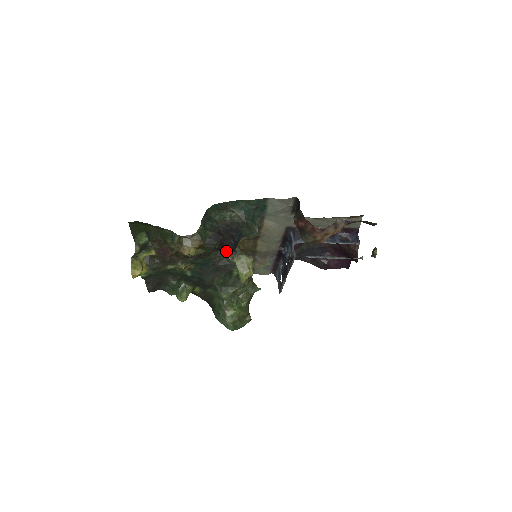
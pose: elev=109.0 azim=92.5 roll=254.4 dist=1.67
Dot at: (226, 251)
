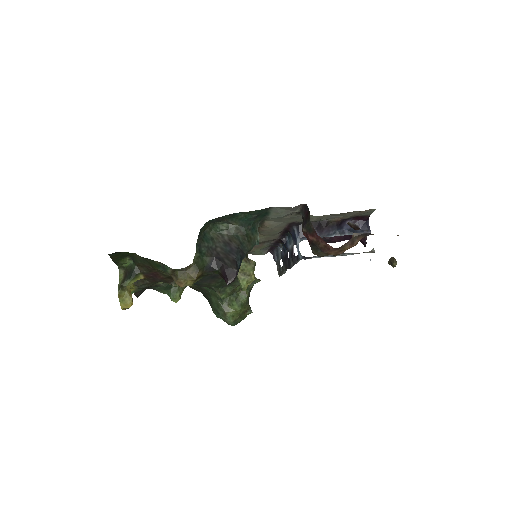
Dot at: (229, 283)
